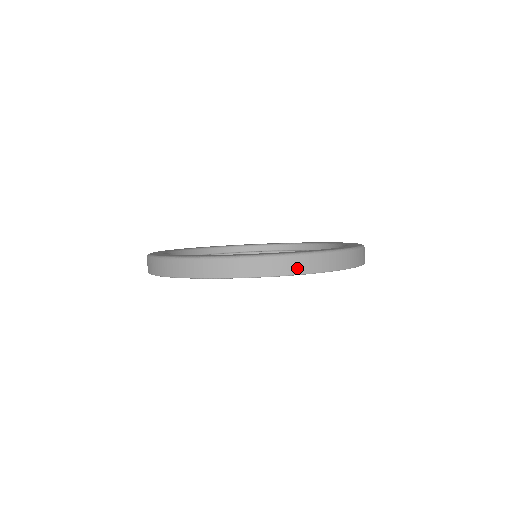
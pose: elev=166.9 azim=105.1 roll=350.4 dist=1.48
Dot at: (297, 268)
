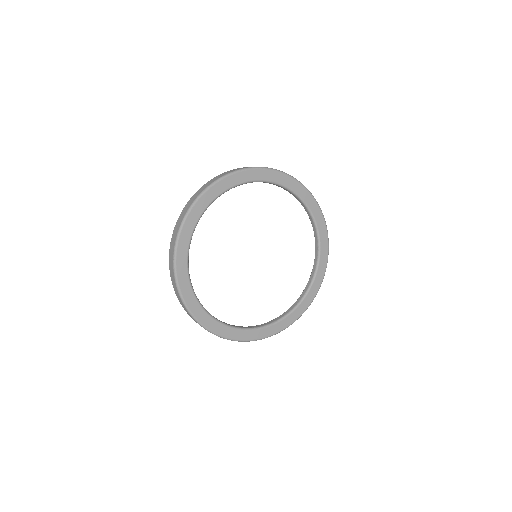
Dot at: occluded
